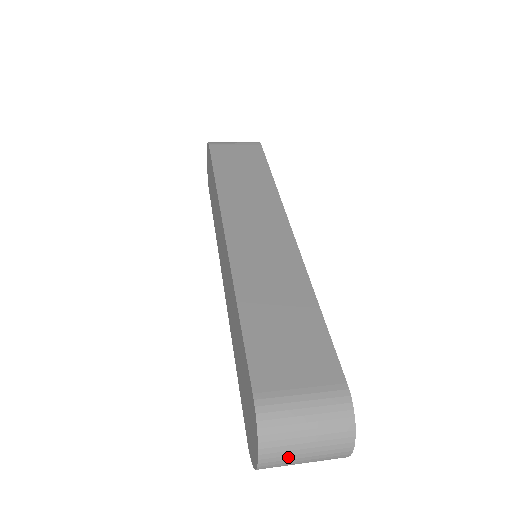
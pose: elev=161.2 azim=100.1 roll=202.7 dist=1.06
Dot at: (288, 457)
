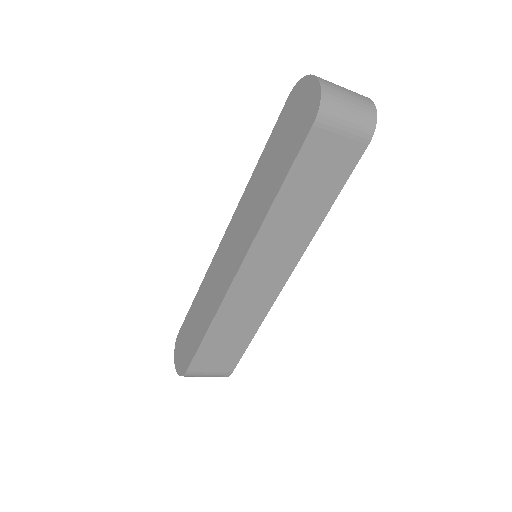
Dot at: (331, 83)
